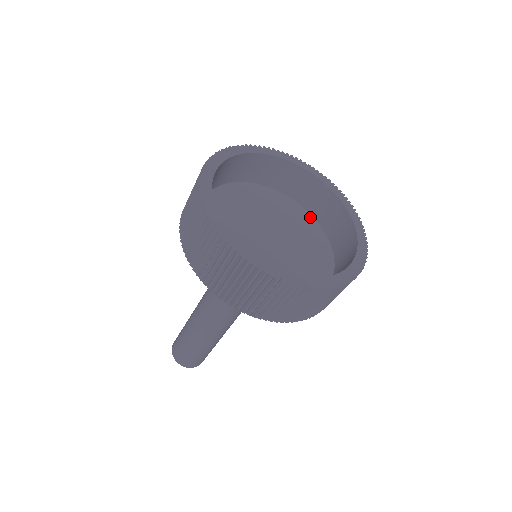
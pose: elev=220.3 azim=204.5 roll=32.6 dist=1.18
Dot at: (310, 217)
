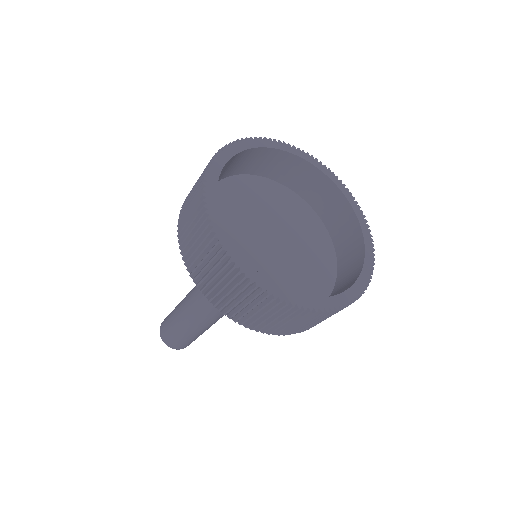
Dot at: (326, 234)
